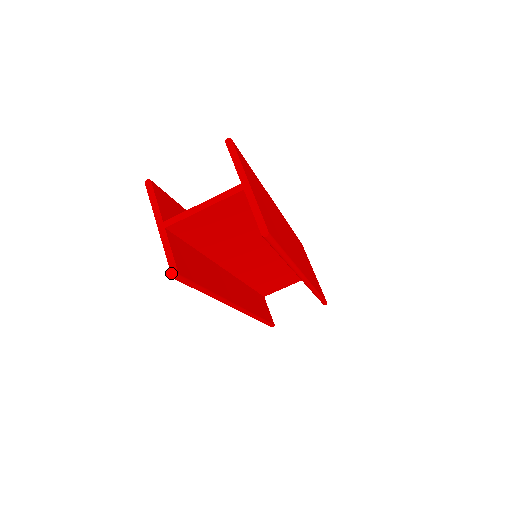
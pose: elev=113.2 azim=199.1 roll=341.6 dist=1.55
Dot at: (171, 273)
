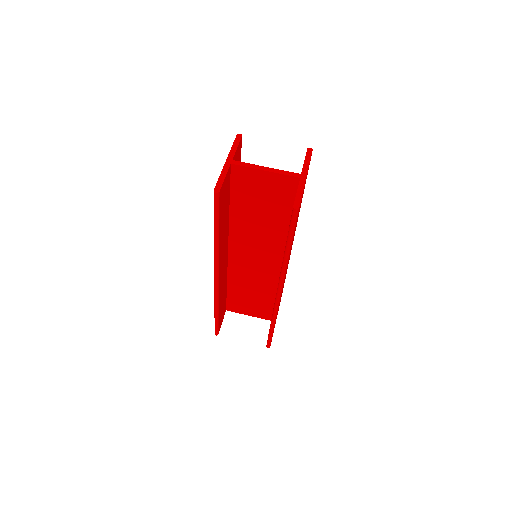
Dot at: (215, 188)
